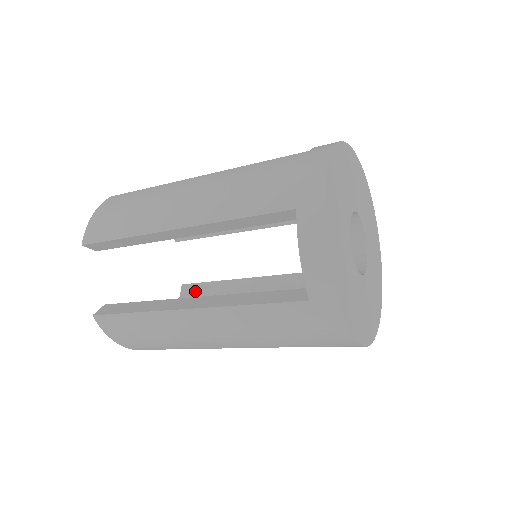
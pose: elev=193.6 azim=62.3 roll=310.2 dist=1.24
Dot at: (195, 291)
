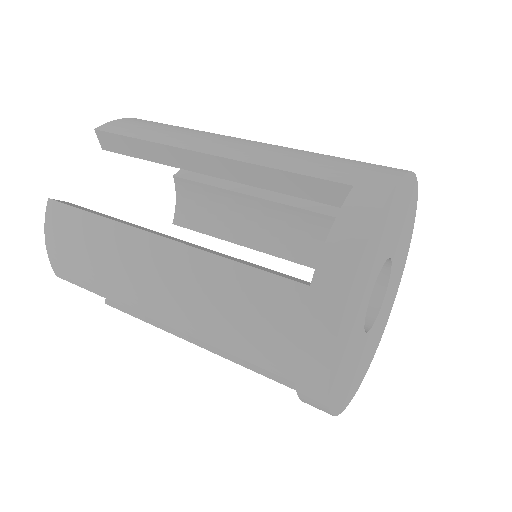
Dot at: (191, 189)
